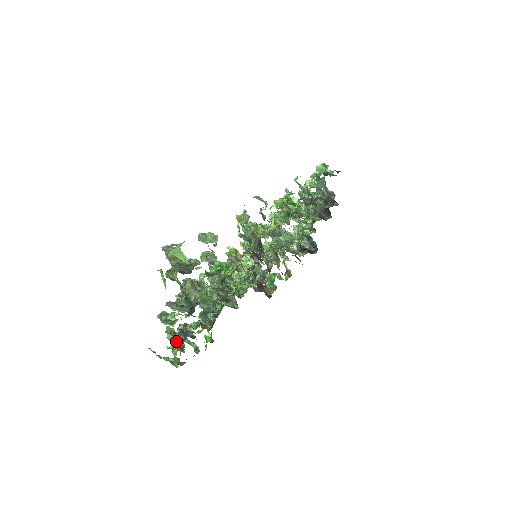
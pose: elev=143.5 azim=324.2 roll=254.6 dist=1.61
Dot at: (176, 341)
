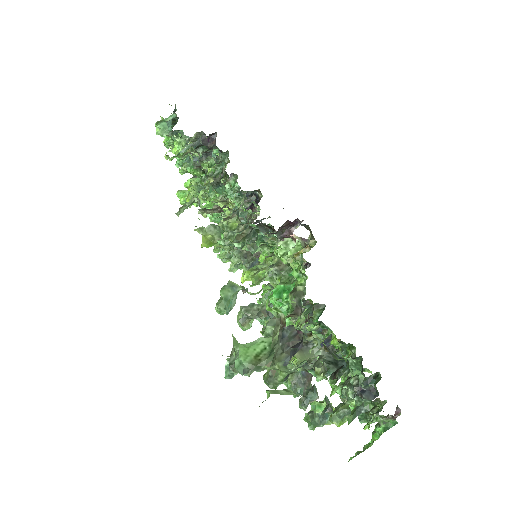
Dot at: occluded
